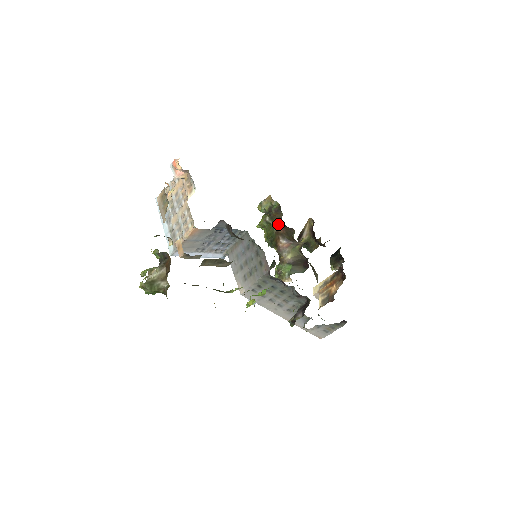
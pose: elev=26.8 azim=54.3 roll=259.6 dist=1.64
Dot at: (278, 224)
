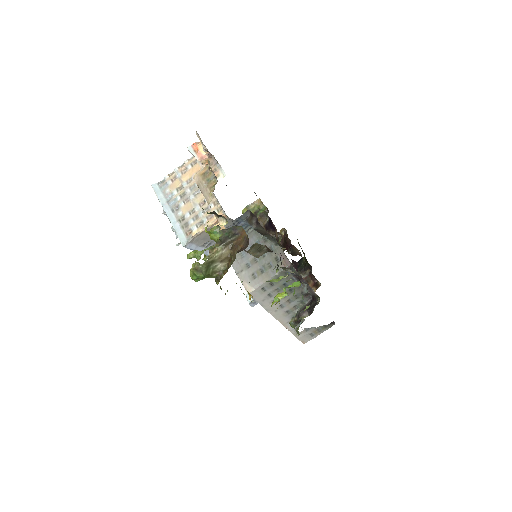
Dot at: occluded
